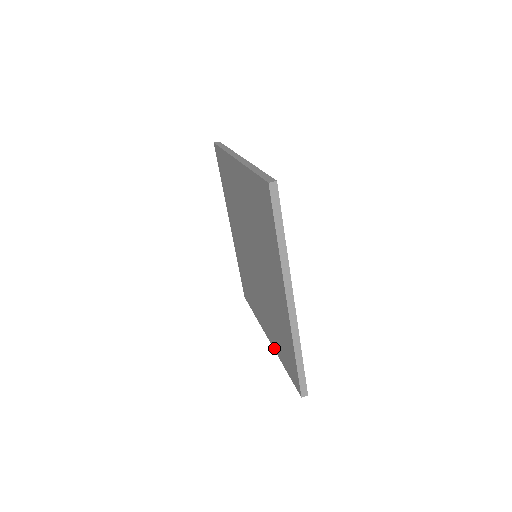
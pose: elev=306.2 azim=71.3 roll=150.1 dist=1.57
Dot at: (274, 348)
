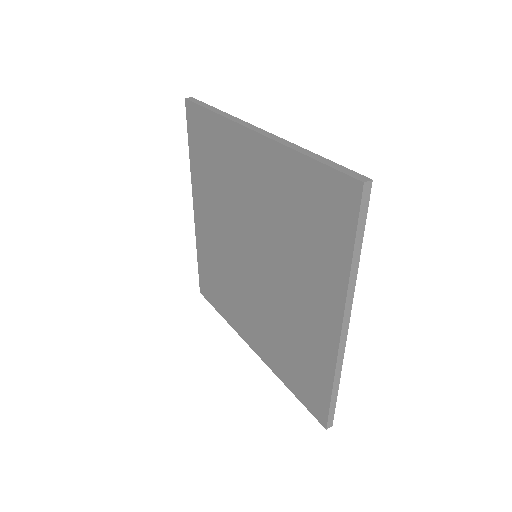
Dot at: (341, 298)
